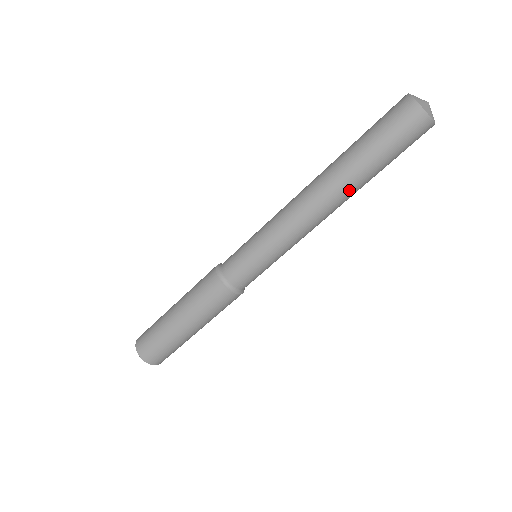
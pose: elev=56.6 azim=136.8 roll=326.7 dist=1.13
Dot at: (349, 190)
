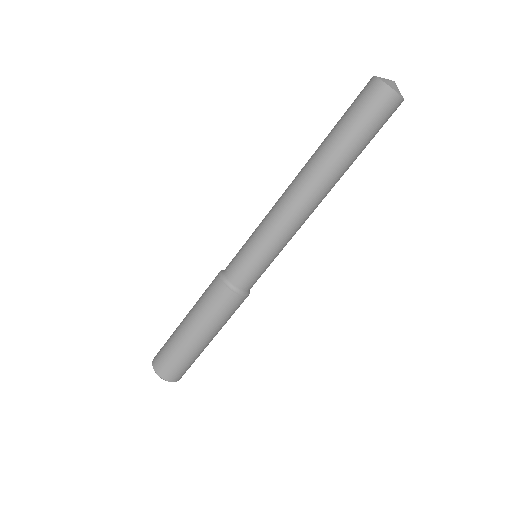
Dot at: (339, 178)
